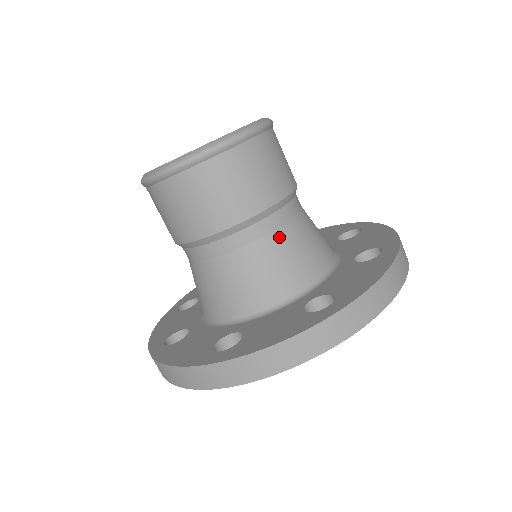
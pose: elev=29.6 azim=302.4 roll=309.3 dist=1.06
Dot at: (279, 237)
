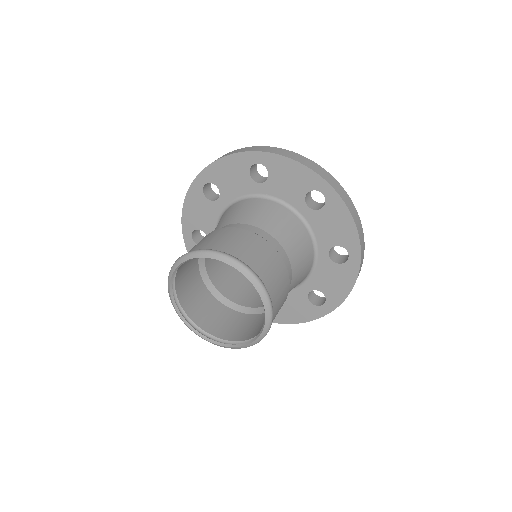
Dot at: occluded
